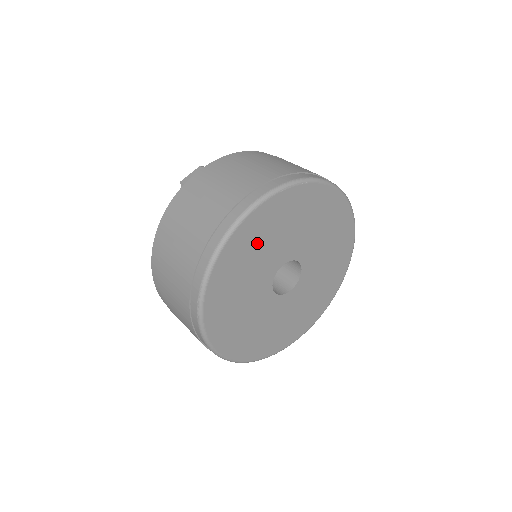
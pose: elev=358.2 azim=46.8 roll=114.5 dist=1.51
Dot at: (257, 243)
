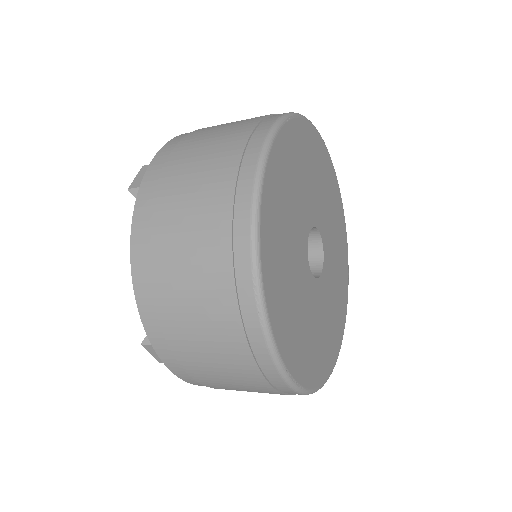
Dot at: (284, 198)
